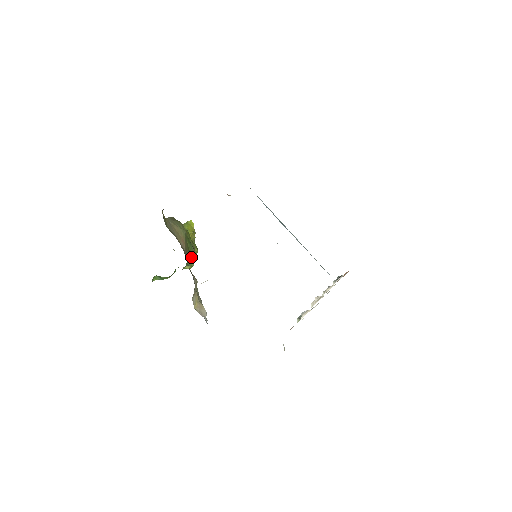
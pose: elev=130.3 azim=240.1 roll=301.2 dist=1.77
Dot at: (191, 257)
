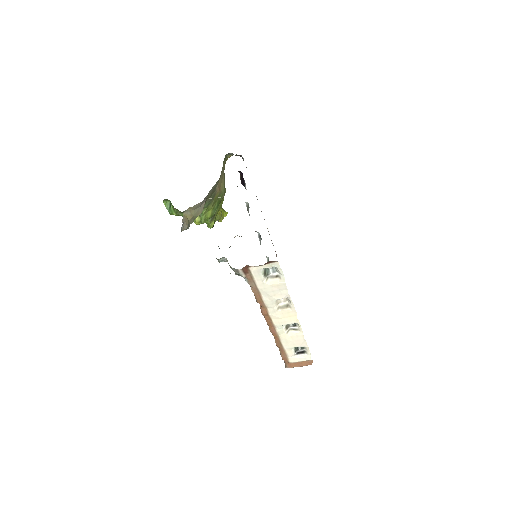
Dot at: (208, 213)
